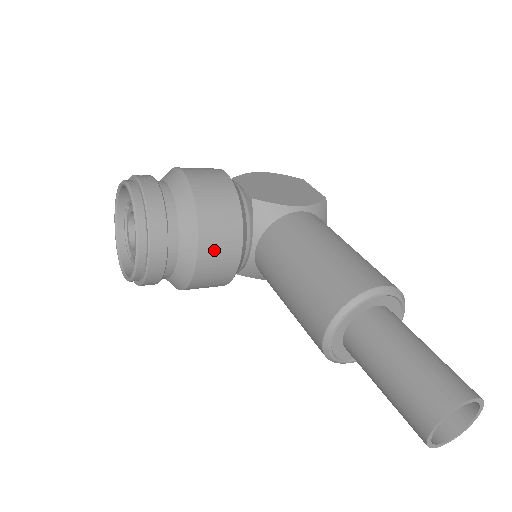
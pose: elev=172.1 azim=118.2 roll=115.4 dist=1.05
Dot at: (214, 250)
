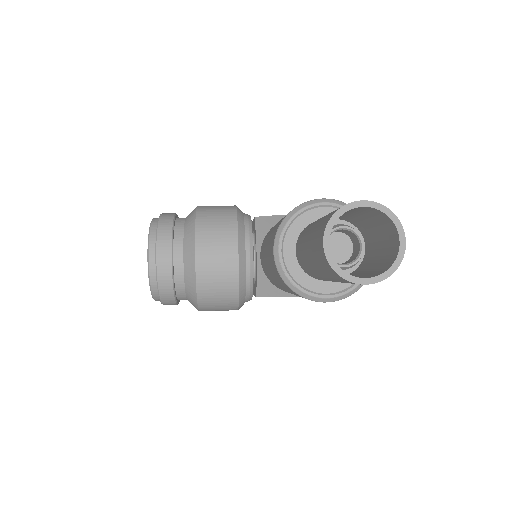
Dot at: (211, 246)
